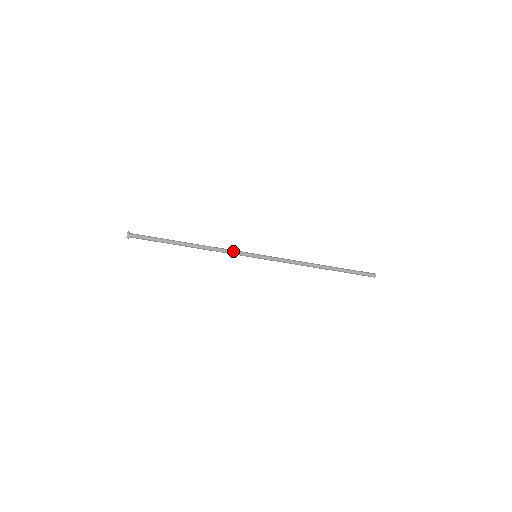
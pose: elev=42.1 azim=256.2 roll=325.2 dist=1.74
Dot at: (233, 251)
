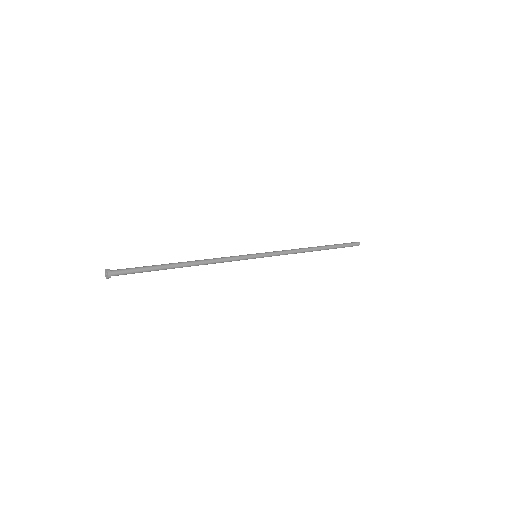
Dot at: occluded
